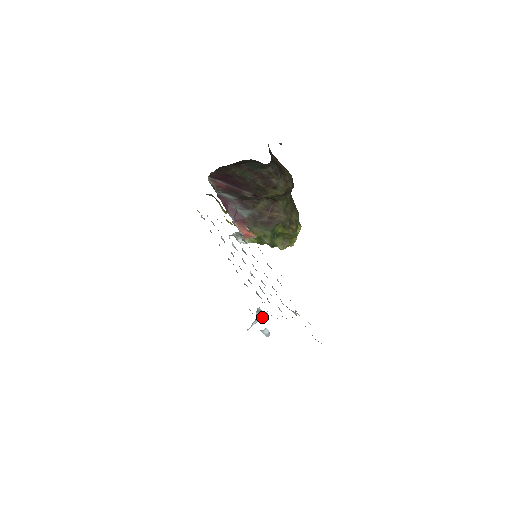
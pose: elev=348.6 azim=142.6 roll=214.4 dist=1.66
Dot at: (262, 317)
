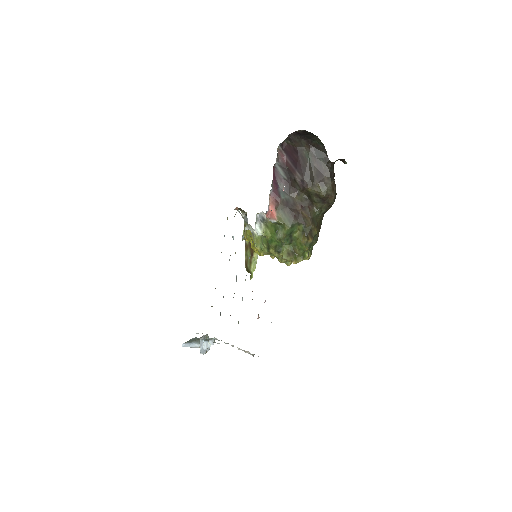
Dot at: occluded
